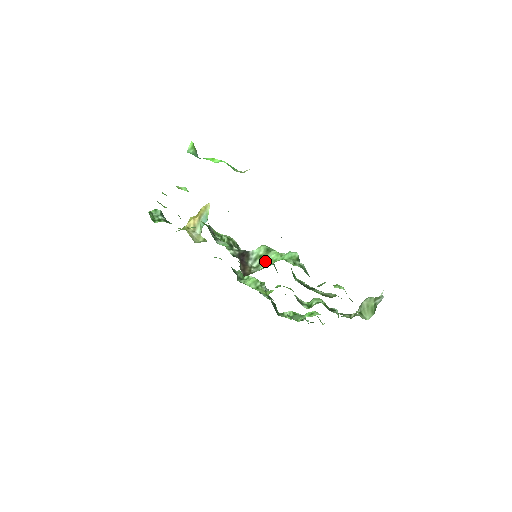
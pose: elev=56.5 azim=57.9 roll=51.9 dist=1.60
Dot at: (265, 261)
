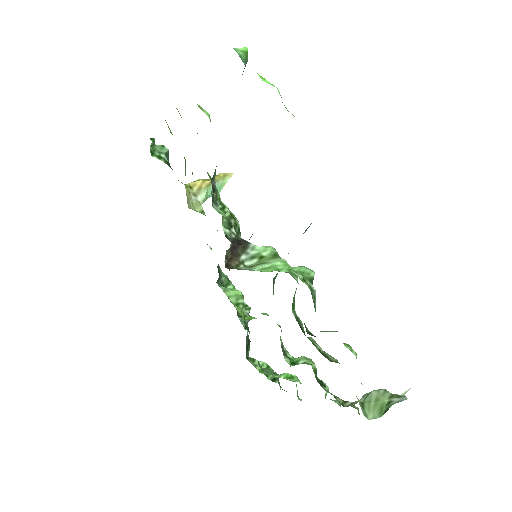
Dot at: (264, 264)
